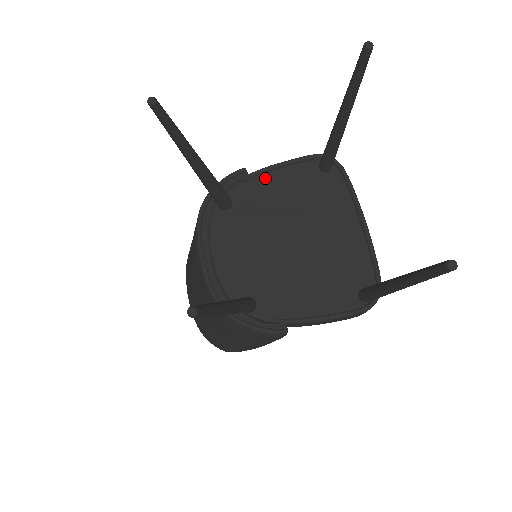
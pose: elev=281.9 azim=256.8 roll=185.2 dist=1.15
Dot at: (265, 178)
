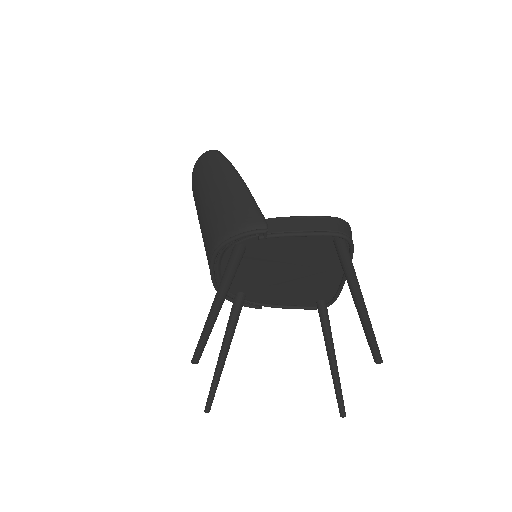
Dot at: (282, 238)
